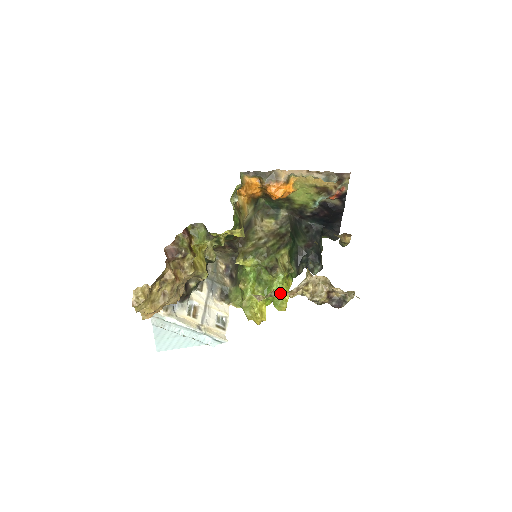
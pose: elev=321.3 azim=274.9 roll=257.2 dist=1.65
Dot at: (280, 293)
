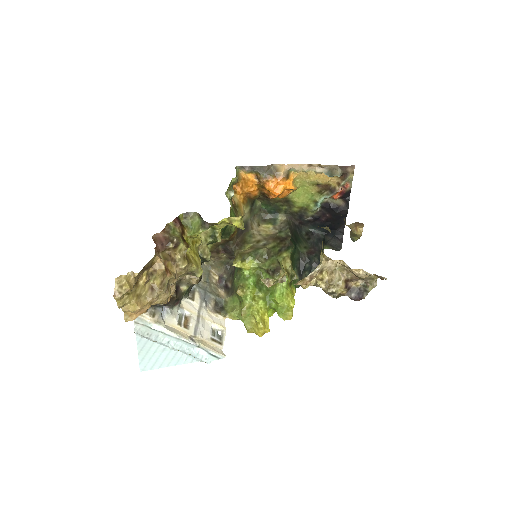
Dot at: (284, 299)
